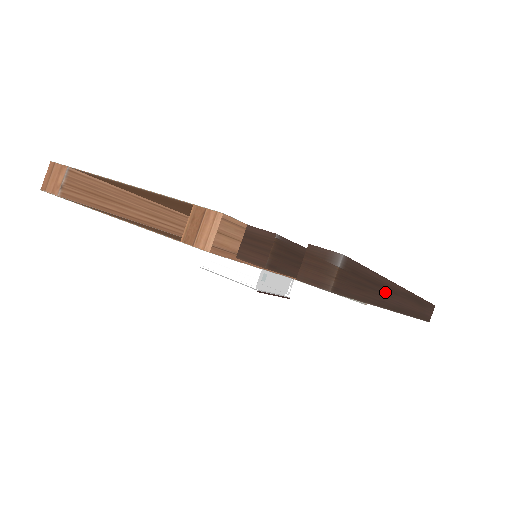
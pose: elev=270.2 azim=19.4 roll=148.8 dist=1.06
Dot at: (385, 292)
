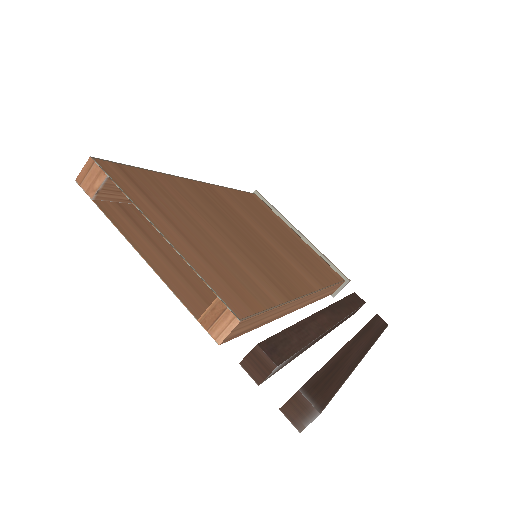
Dot at: occluded
